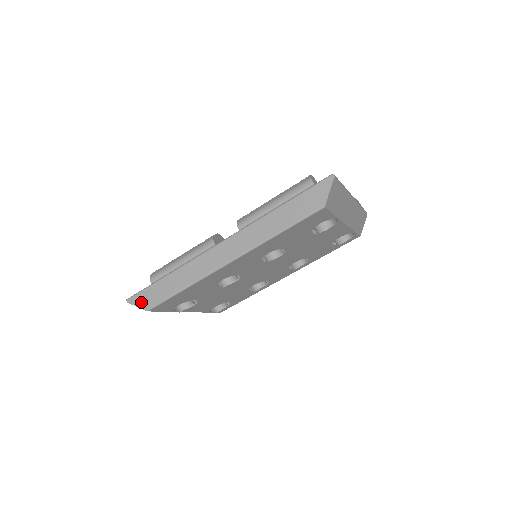
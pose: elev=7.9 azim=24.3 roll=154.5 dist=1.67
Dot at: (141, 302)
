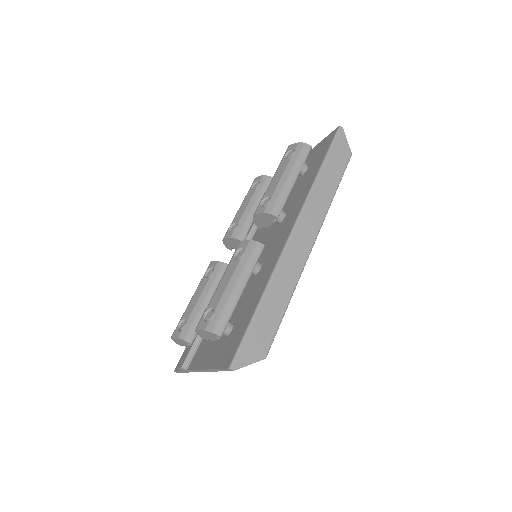
Dot at: (252, 354)
